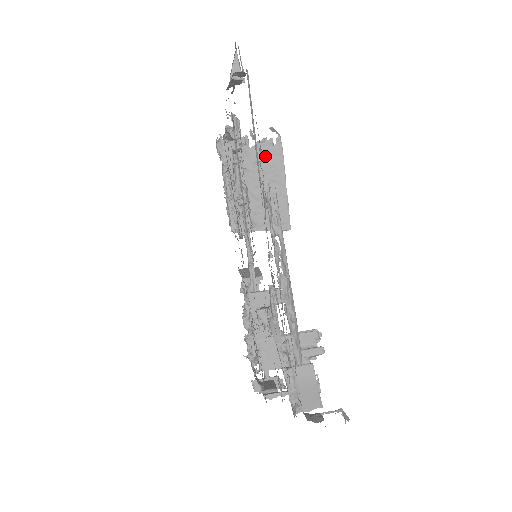
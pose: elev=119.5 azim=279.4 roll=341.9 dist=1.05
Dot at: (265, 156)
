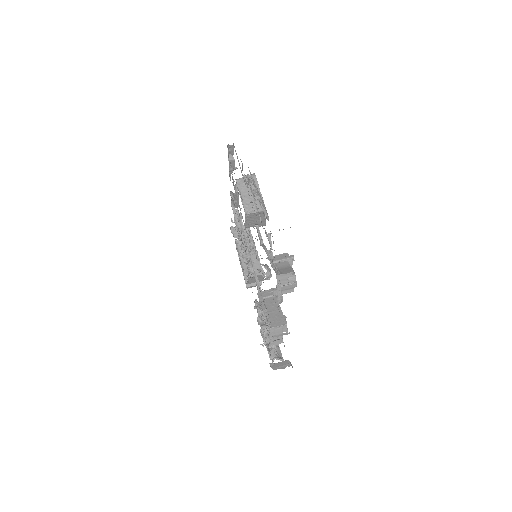
Dot at: occluded
